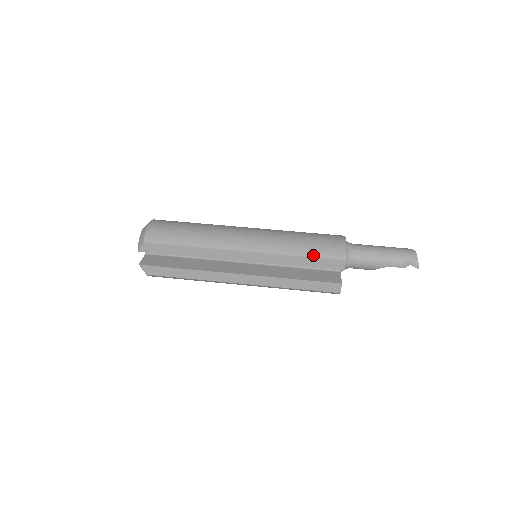
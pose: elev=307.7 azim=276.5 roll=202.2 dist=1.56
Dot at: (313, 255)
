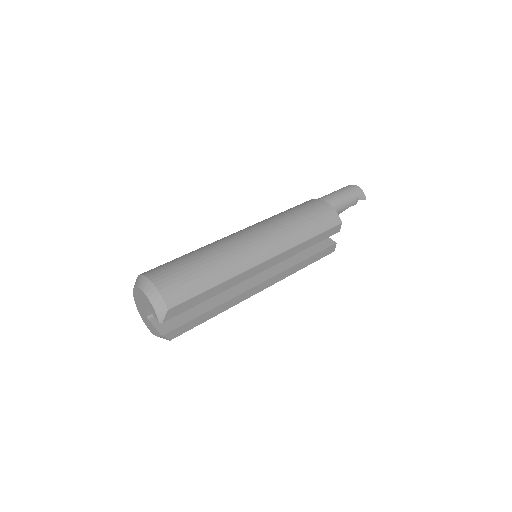
Dot at: (319, 231)
